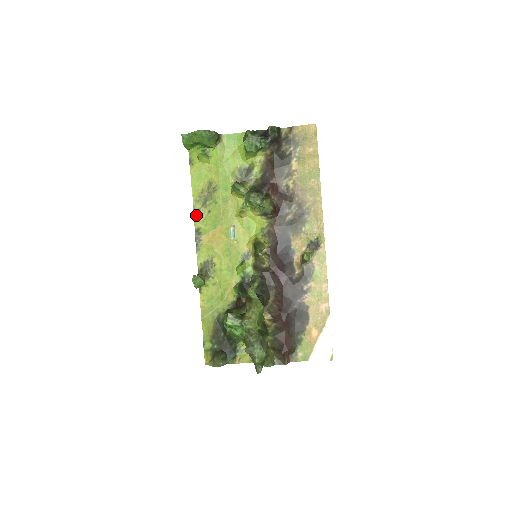
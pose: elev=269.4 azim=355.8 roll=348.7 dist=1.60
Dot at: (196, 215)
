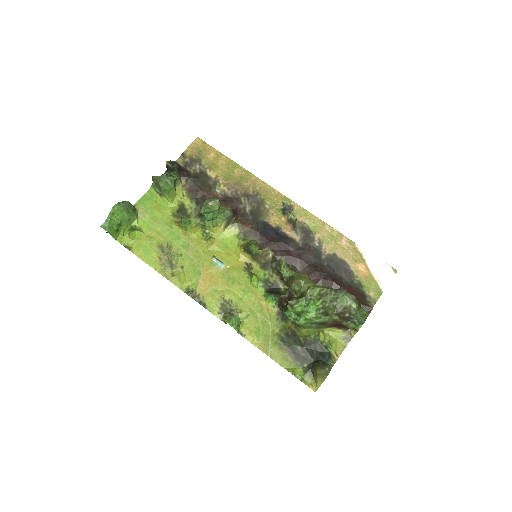
Dot at: (174, 280)
